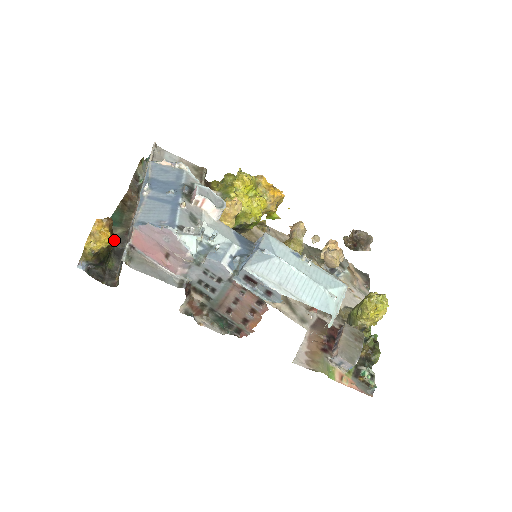
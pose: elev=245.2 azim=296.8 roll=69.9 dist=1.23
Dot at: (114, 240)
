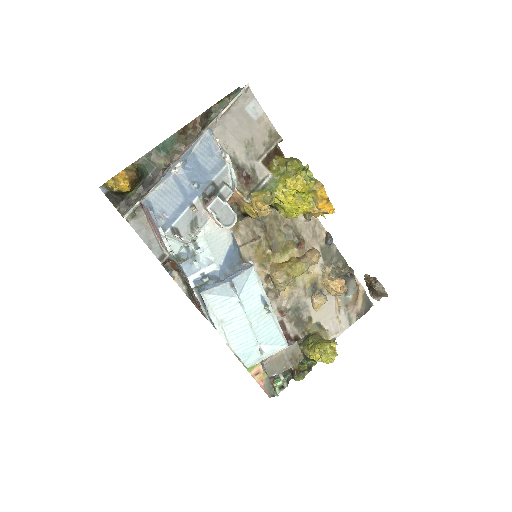
Dot at: (151, 168)
